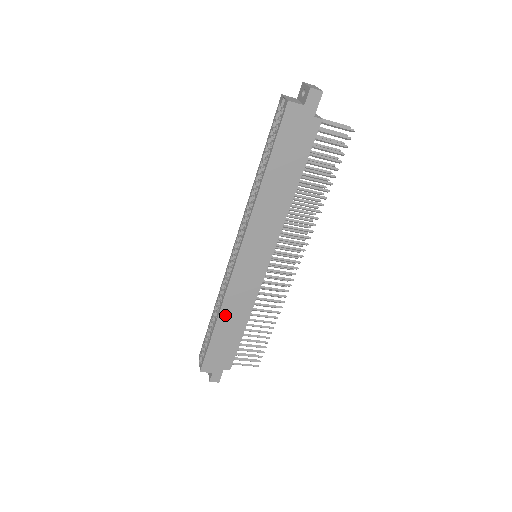
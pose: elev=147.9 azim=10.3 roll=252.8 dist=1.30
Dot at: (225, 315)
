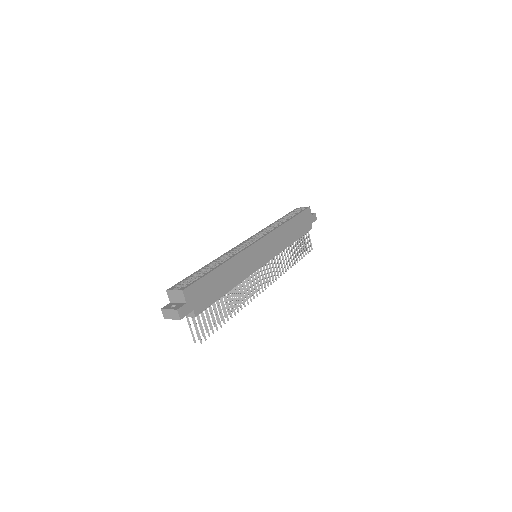
Dot at: (230, 265)
